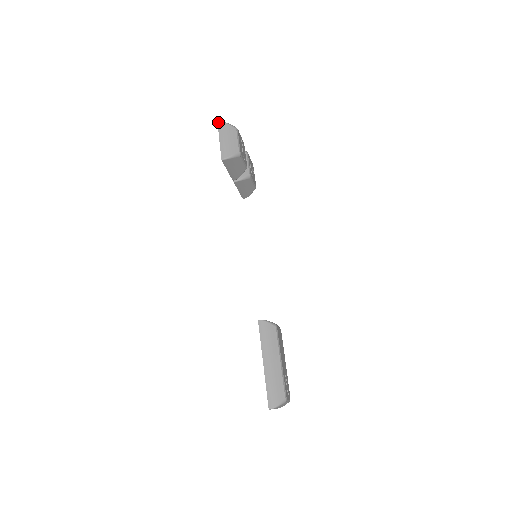
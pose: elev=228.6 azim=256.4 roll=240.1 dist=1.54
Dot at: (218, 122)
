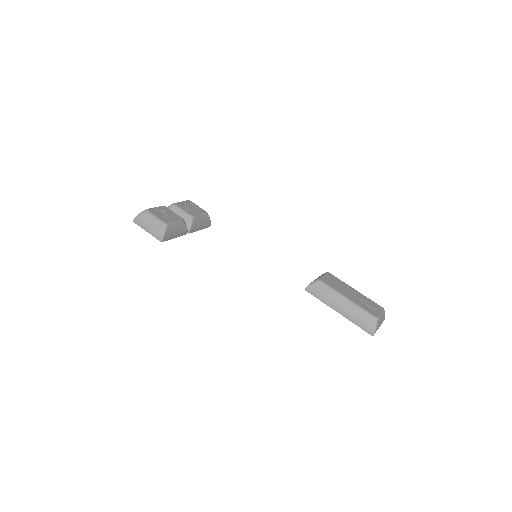
Dot at: (133, 221)
